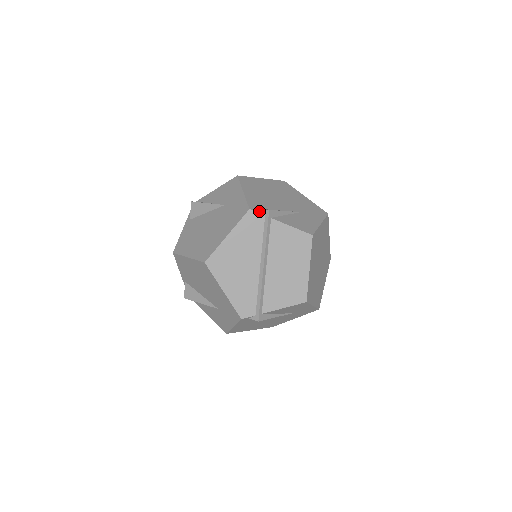
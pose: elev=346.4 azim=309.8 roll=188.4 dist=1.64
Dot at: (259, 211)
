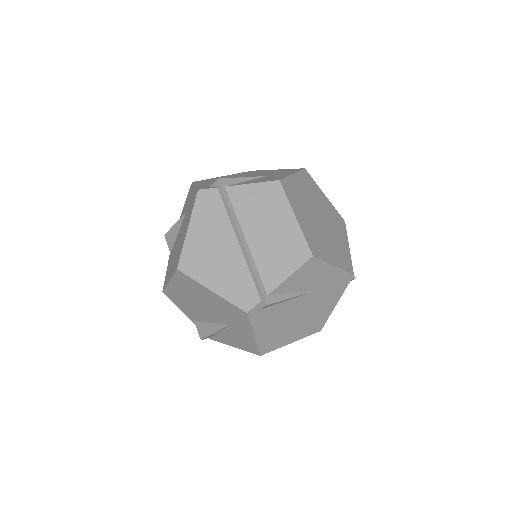
Dot at: (210, 188)
